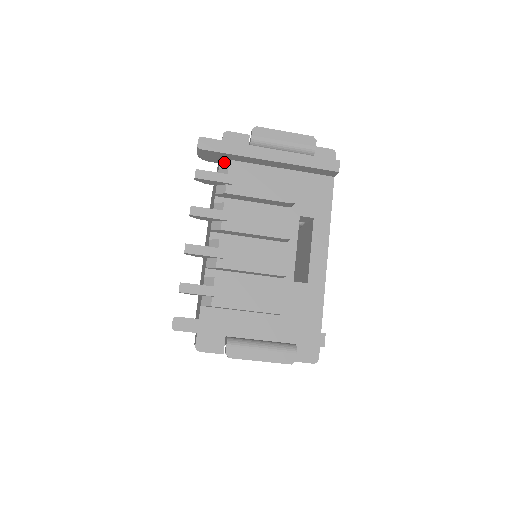
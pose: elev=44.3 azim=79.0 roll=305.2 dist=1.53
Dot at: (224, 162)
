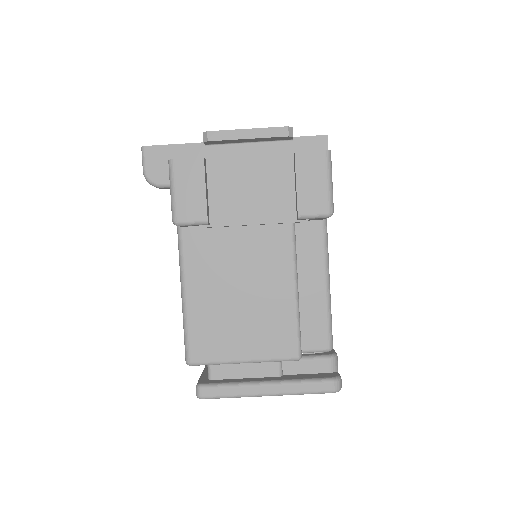
Dot at: occluded
